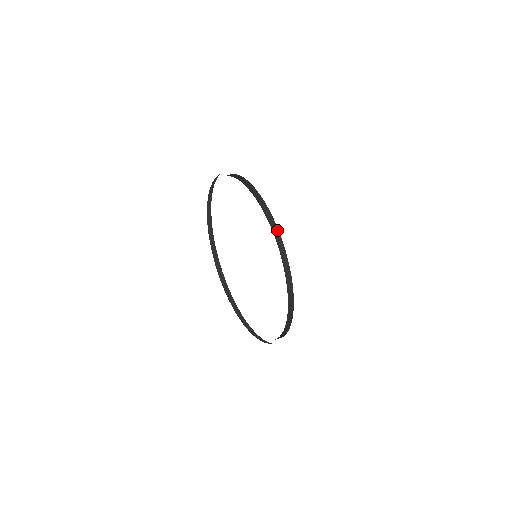
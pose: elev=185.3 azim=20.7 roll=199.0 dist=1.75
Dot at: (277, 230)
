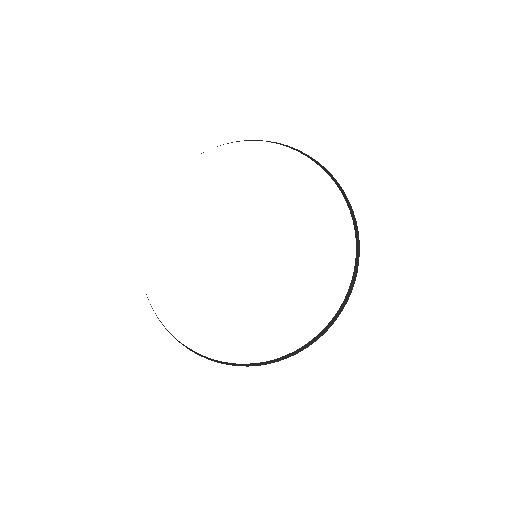
Dot at: (313, 159)
